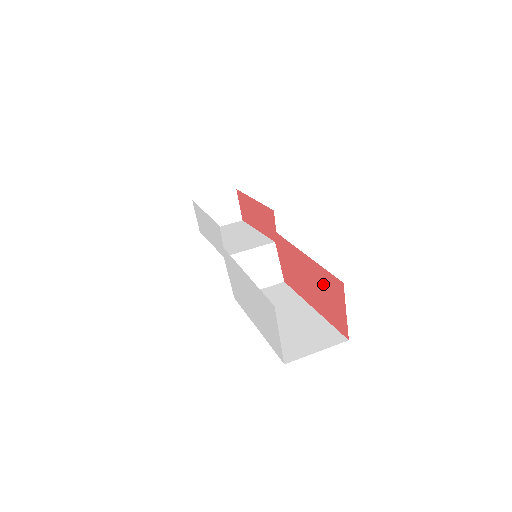
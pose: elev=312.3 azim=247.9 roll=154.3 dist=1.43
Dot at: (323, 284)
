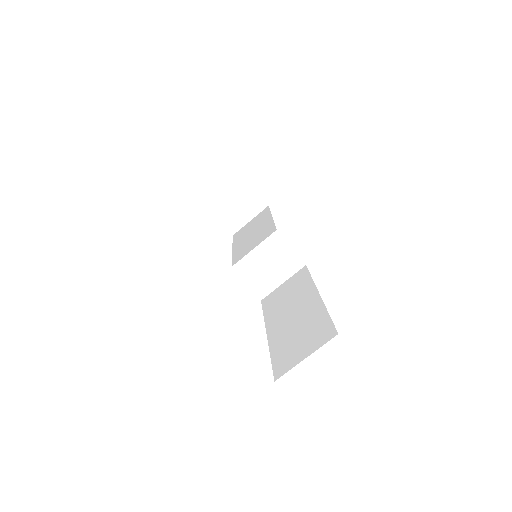
Dot at: occluded
